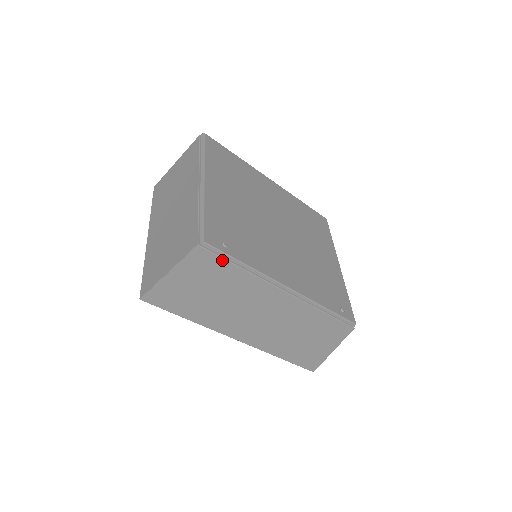
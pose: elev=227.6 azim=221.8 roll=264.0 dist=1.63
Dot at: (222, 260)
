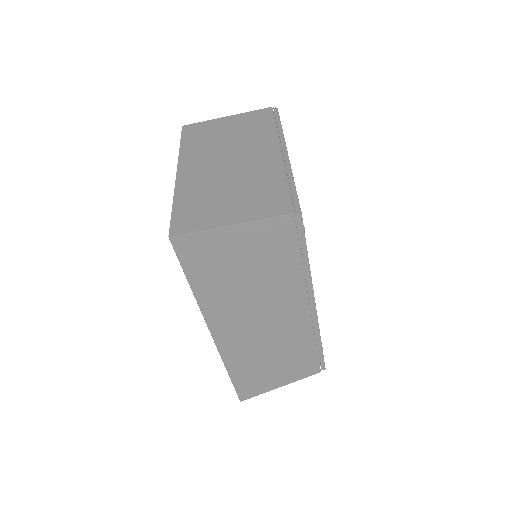
Dot at: (296, 243)
